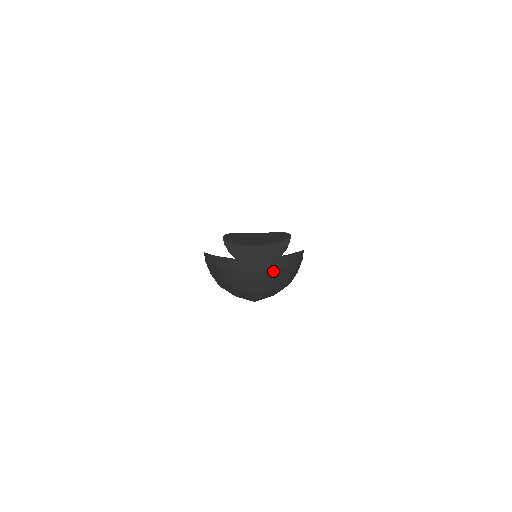
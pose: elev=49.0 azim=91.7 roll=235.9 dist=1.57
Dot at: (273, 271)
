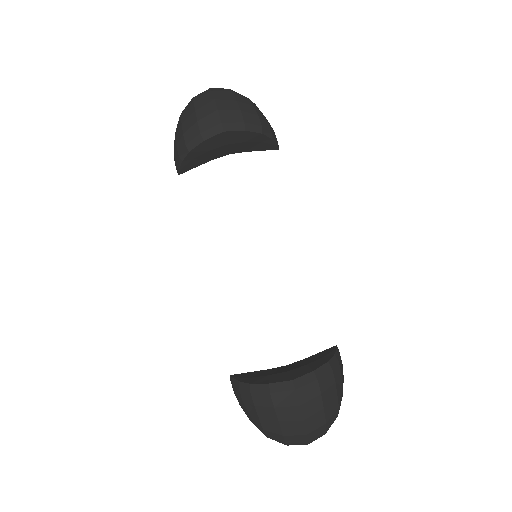
Dot at: occluded
